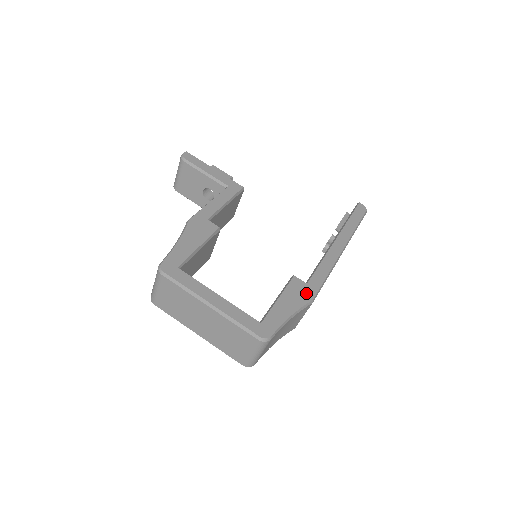
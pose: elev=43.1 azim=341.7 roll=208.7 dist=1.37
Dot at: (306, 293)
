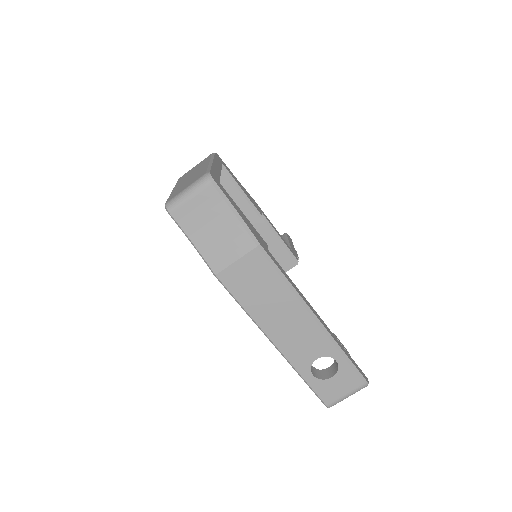
Dot at: (261, 242)
